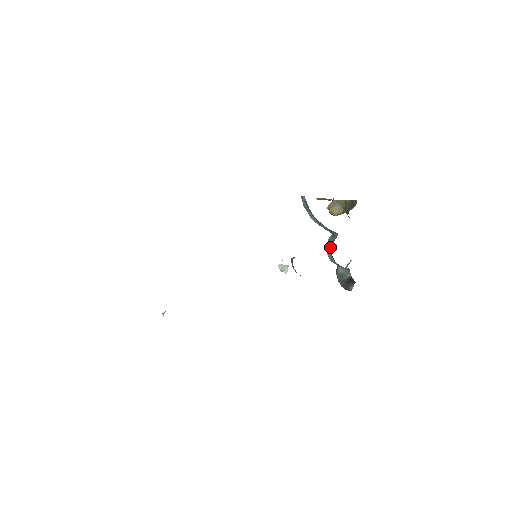
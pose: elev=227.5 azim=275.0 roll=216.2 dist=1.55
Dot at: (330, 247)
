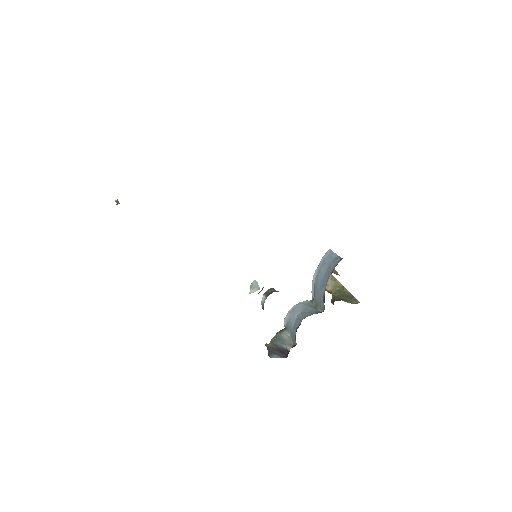
Dot at: (303, 312)
